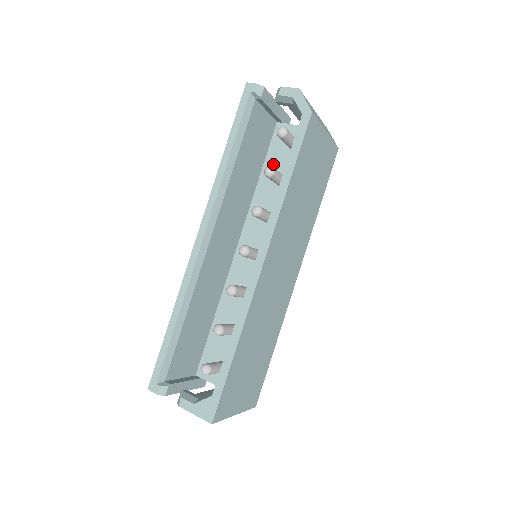
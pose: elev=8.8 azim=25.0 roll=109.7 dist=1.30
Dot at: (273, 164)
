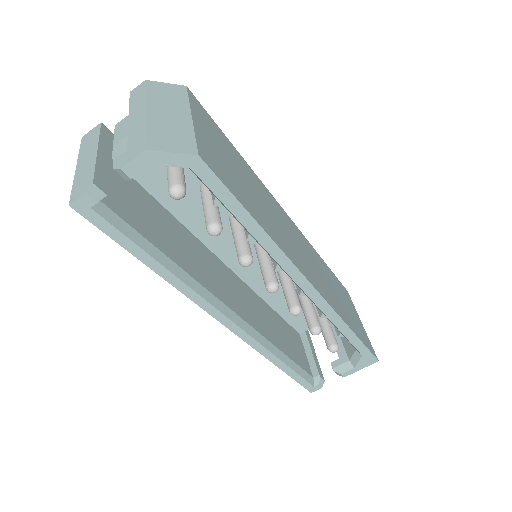
Dot at: (163, 187)
